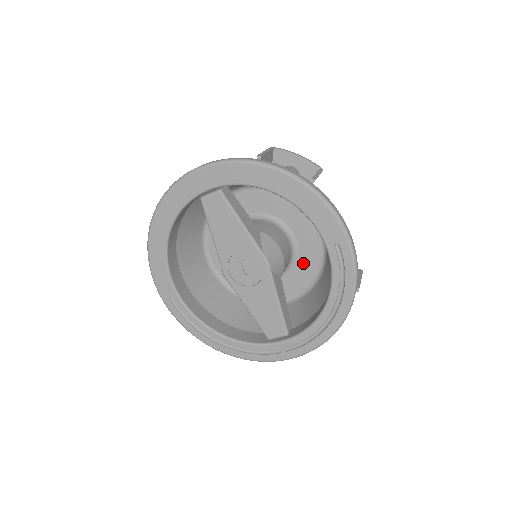
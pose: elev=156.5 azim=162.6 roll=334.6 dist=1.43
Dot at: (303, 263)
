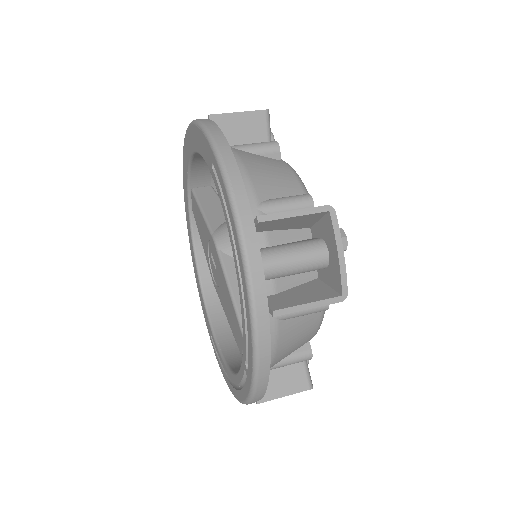
Dot at: occluded
